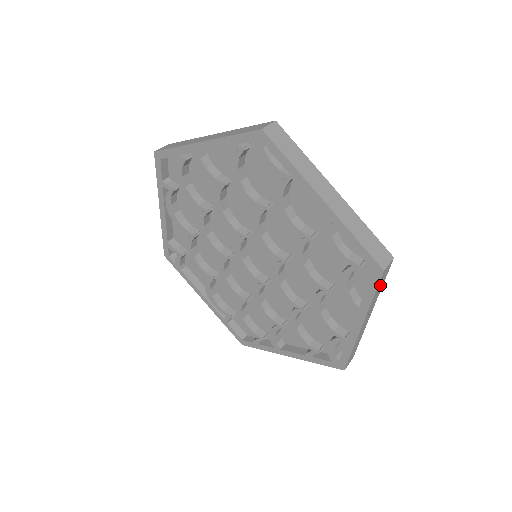
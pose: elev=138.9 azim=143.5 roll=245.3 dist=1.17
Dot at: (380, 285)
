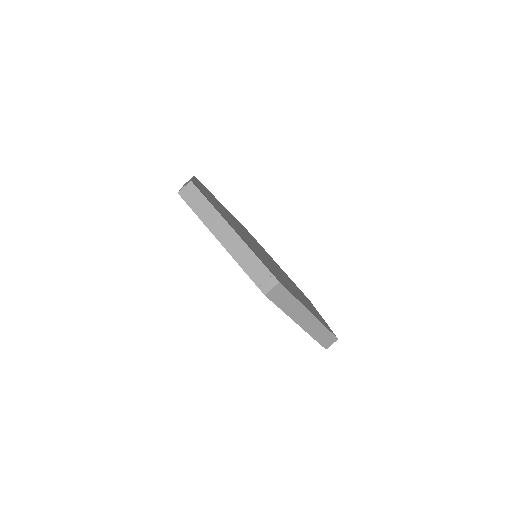
Dot at: occluded
